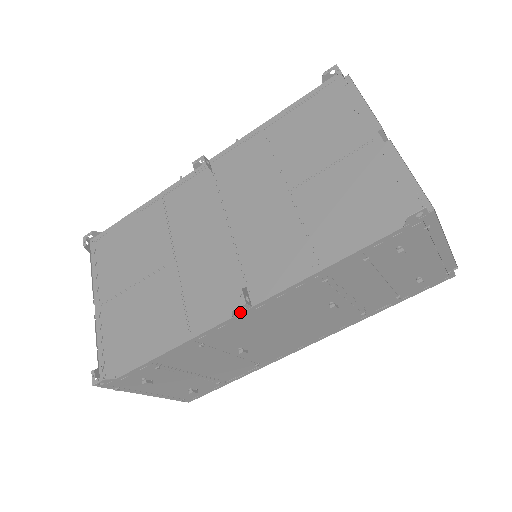
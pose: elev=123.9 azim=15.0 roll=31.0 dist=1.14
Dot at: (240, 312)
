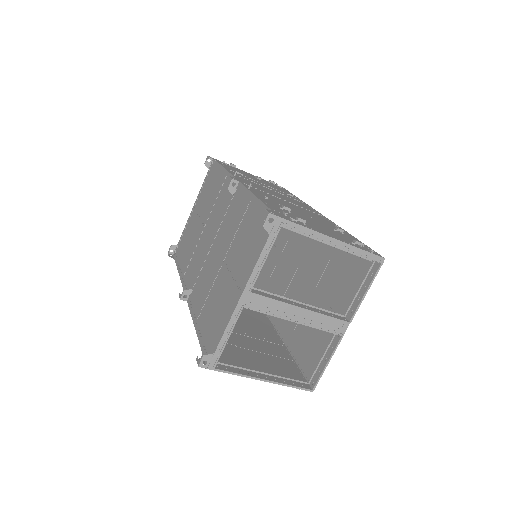
Dot at: (185, 297)
